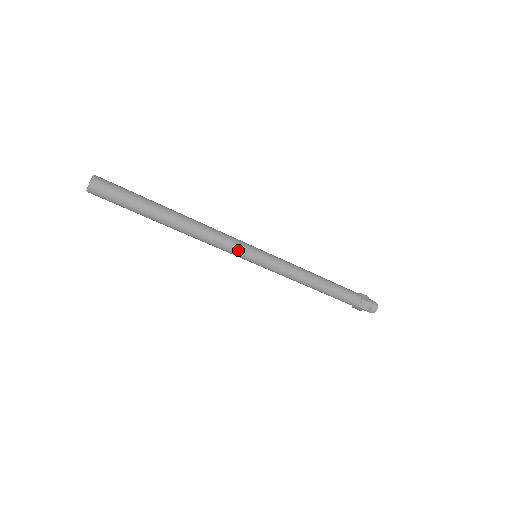
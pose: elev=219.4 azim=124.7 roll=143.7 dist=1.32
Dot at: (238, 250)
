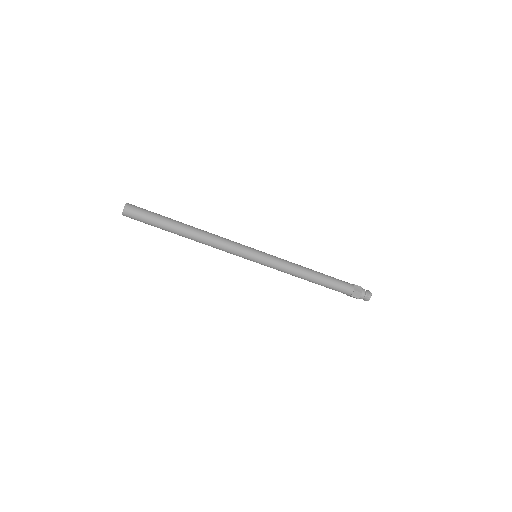
Dot at: (239, 253)
